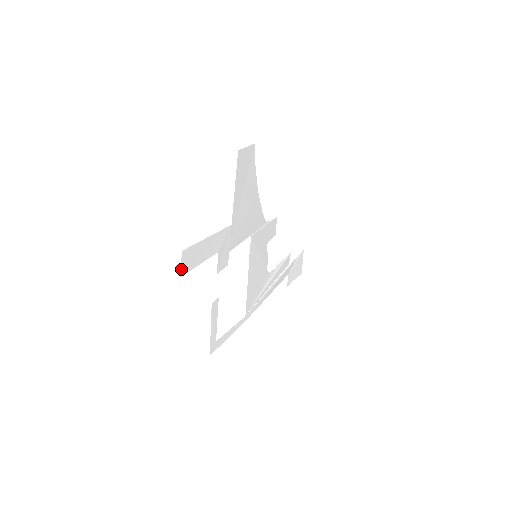
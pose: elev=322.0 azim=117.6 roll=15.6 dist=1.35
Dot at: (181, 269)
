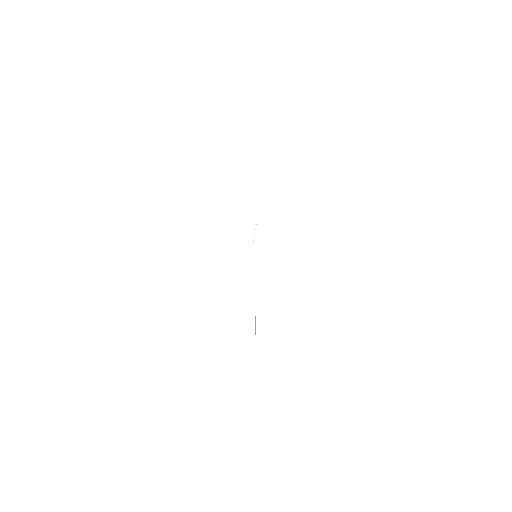
Dot at: occluded
